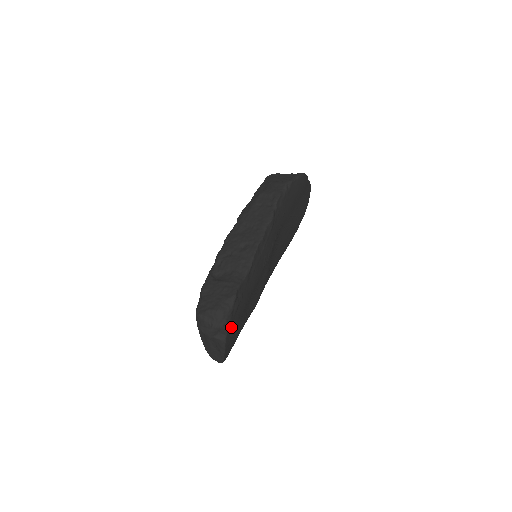
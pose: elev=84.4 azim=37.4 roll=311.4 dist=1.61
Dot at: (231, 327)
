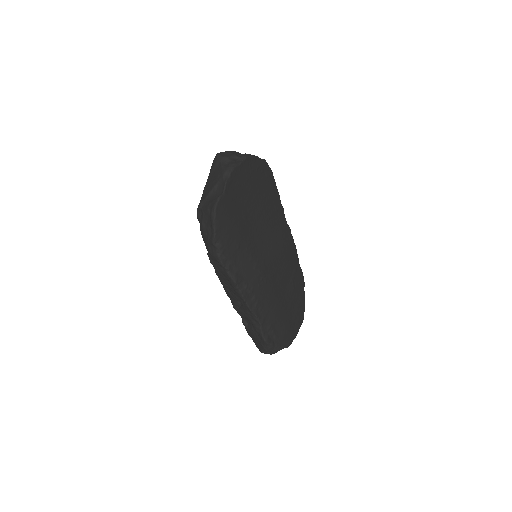
Dot at: (283, 339)
